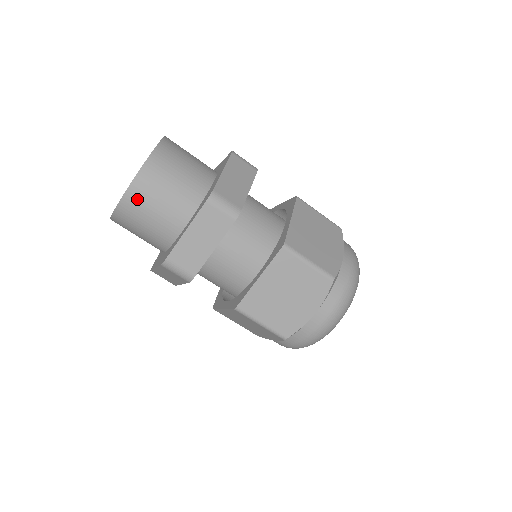
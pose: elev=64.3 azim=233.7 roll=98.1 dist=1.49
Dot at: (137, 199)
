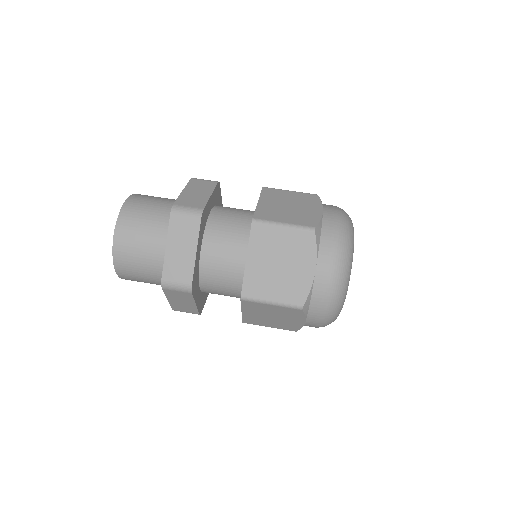
Dot at: (124, 244)
